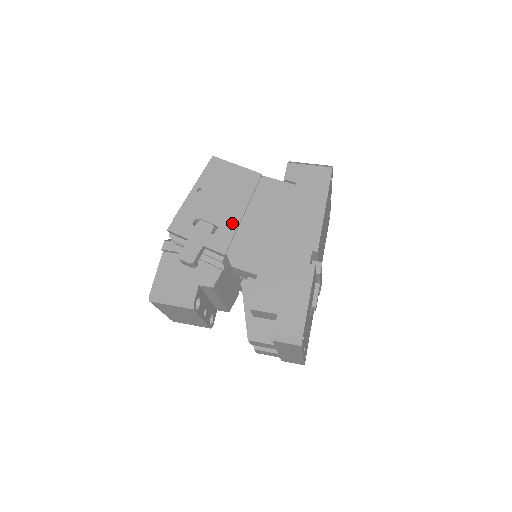
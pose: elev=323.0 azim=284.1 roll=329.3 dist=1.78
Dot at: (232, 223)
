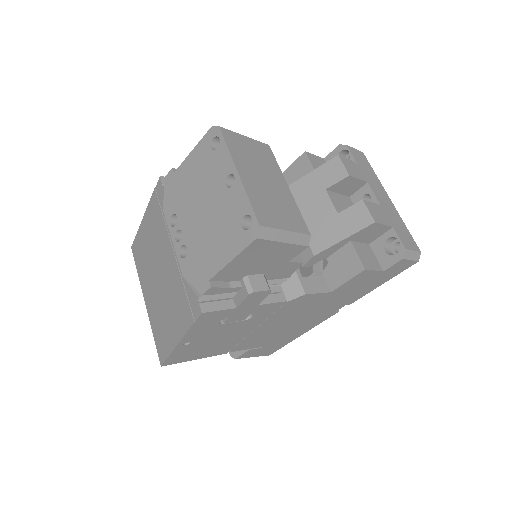
Dot at: occluded
